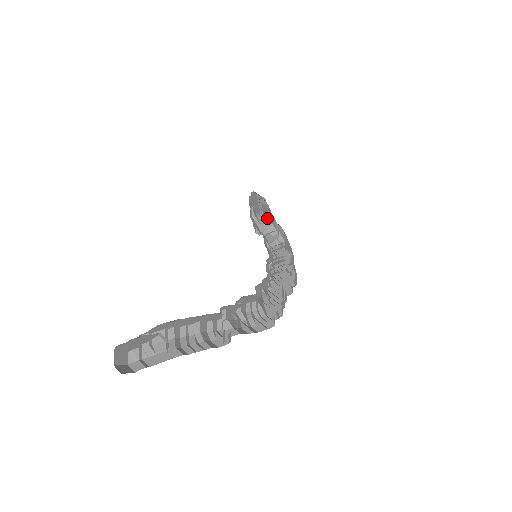
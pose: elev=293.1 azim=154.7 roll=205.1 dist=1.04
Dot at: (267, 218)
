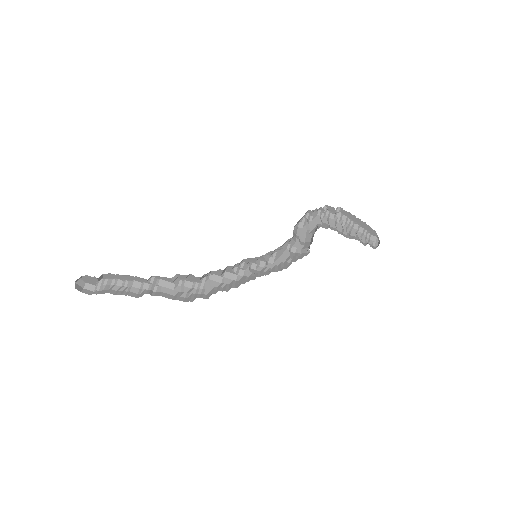
Dot at: occluded
